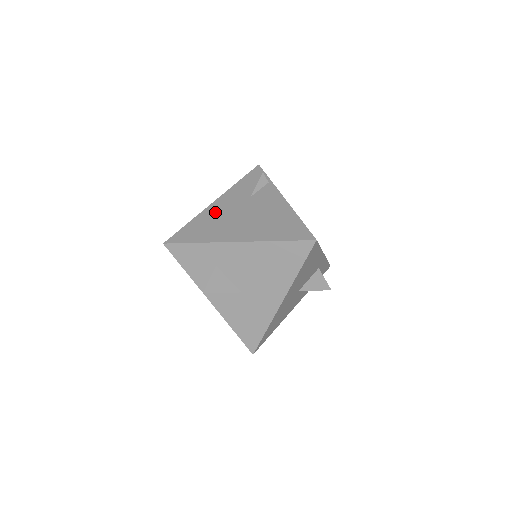
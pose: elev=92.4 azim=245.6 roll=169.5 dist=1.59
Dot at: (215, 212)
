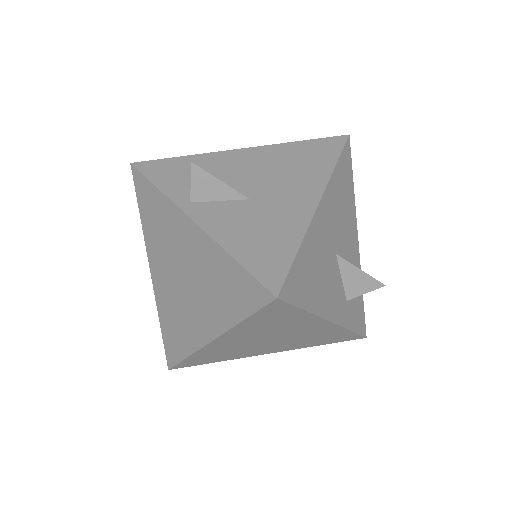
Dot at: occluded
